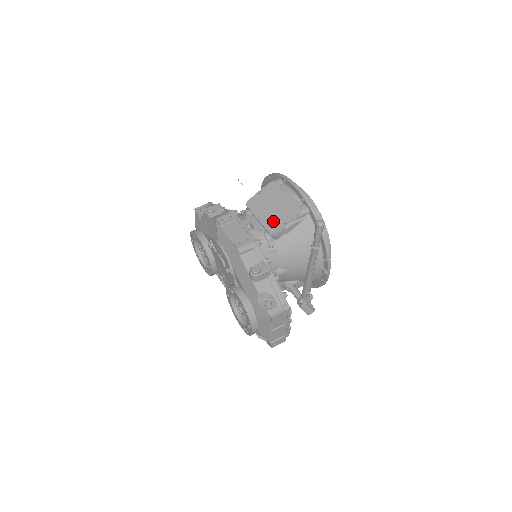
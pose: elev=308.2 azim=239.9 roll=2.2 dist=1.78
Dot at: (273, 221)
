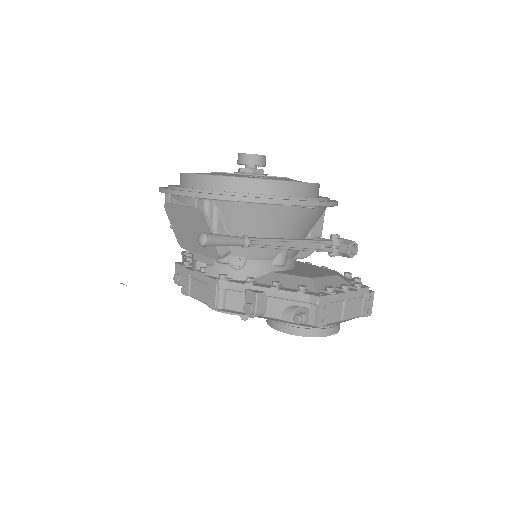
Dot at: occluded
